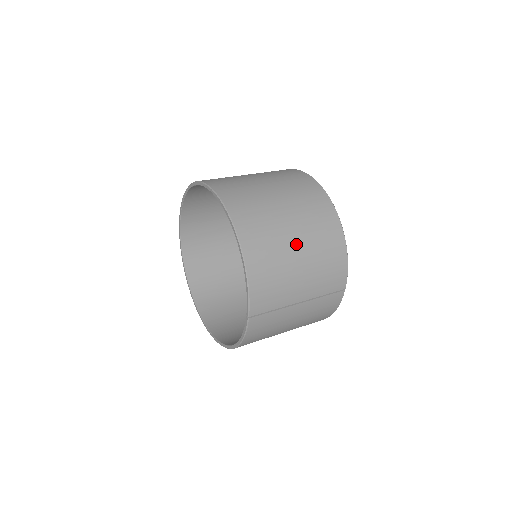
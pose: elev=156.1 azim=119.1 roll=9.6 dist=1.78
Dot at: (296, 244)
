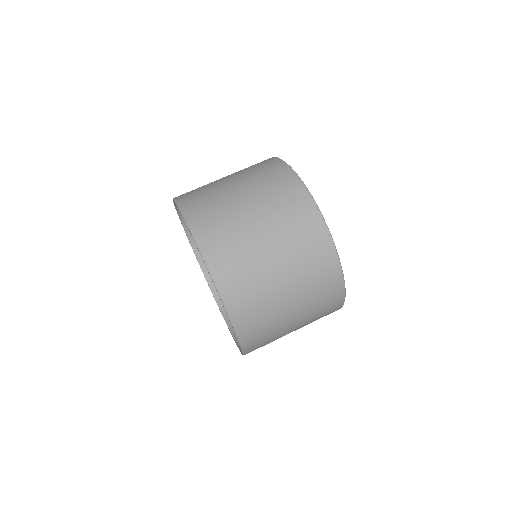
Dot at: occluded
